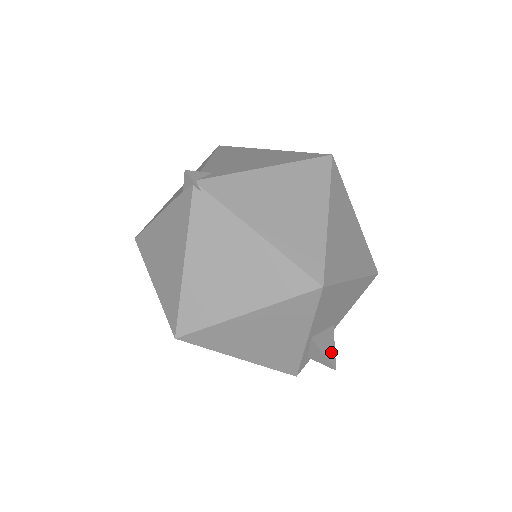
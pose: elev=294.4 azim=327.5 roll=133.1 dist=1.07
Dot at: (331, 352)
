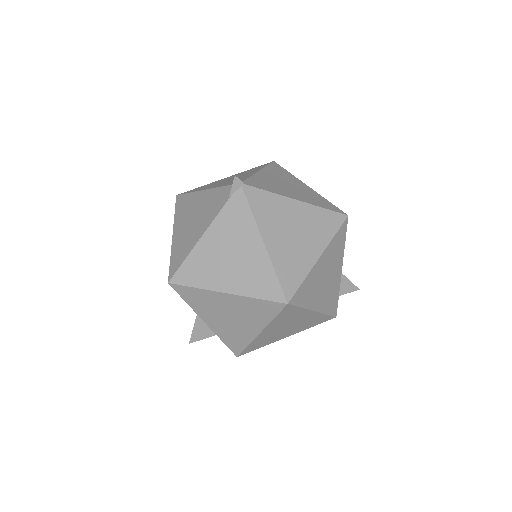
Dot at: occluded
